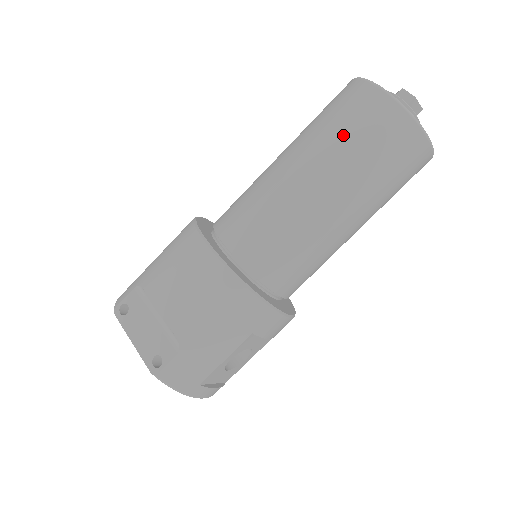
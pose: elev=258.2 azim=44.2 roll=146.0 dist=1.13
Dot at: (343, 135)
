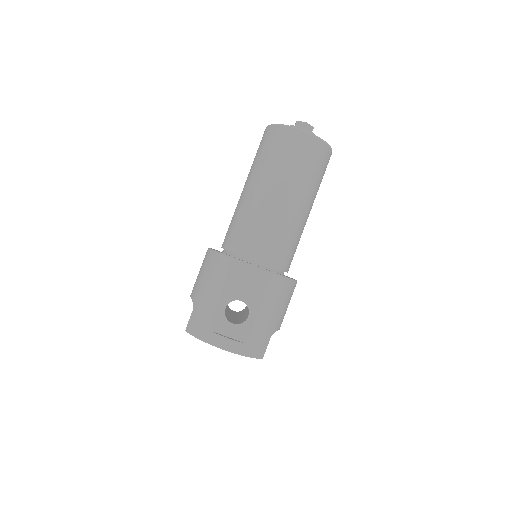
Dot at: (254, 159)
